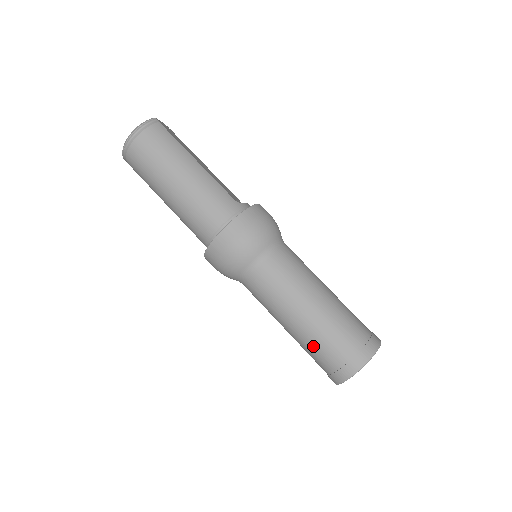
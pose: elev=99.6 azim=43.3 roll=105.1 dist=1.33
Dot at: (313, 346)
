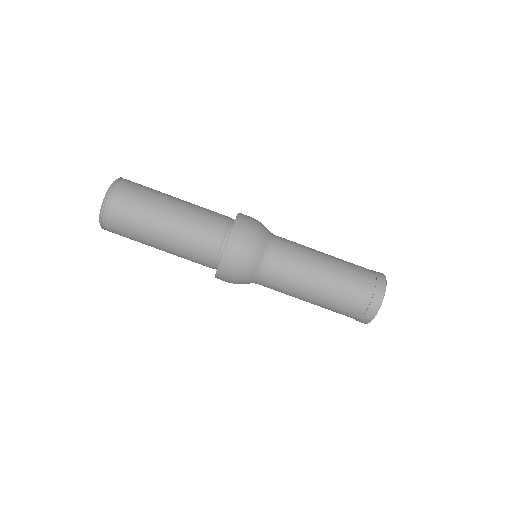
Dot at: (345, 289)
